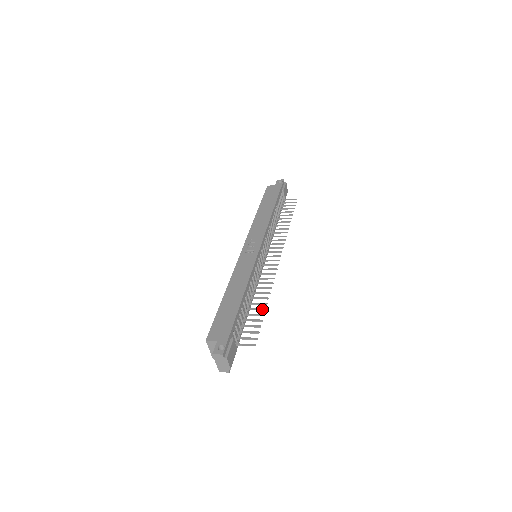
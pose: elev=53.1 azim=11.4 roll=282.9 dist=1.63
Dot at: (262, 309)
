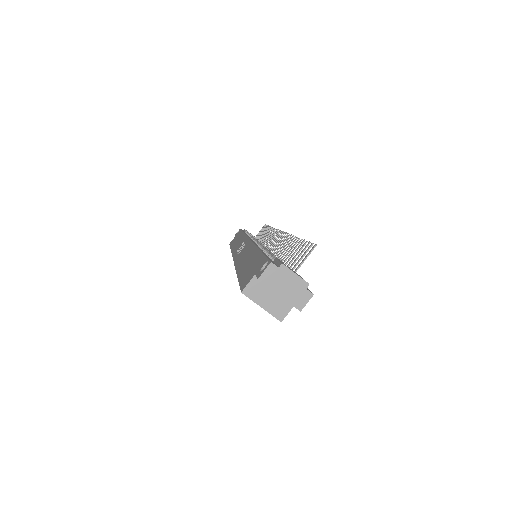
Dot at: (295, 242)
